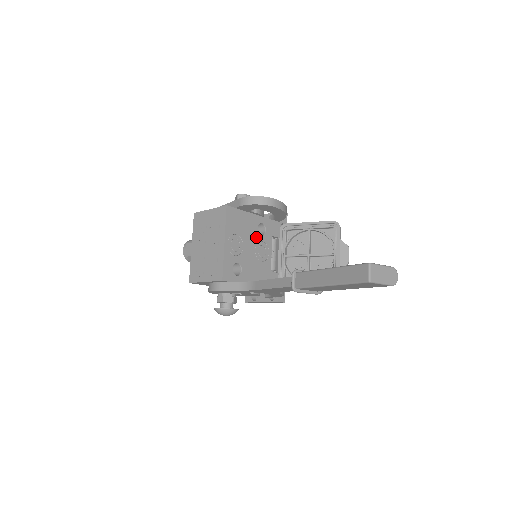
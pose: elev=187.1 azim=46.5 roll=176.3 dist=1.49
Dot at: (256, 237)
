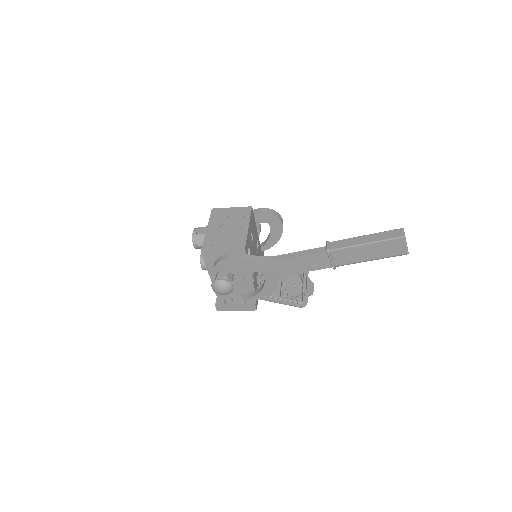
Dot at: (256, 245)
